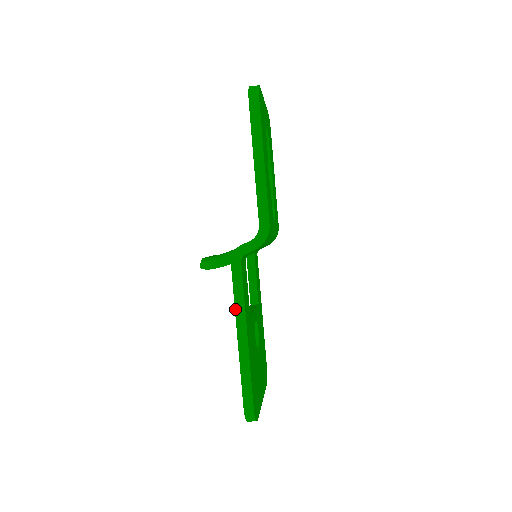
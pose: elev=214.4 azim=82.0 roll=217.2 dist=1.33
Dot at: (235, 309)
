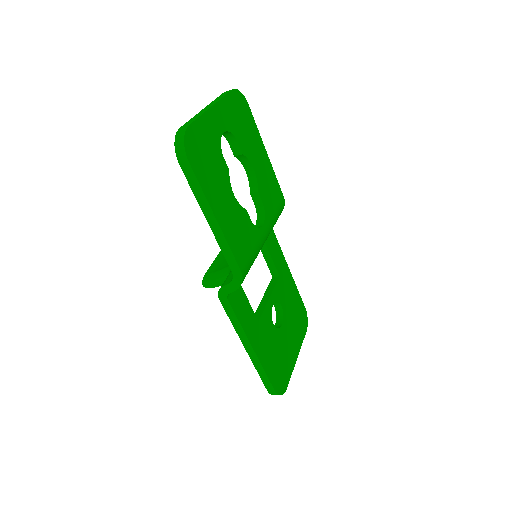
Dot at: (236, 332)
